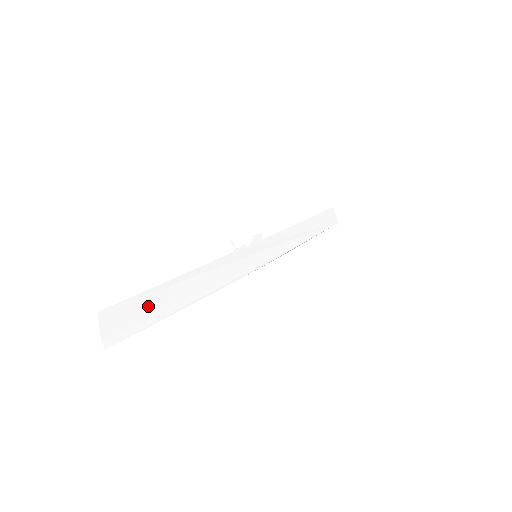
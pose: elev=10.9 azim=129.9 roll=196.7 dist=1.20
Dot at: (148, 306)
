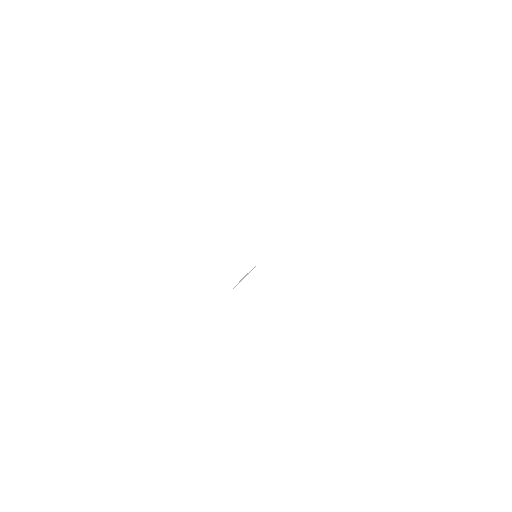
Dot at: occluded
